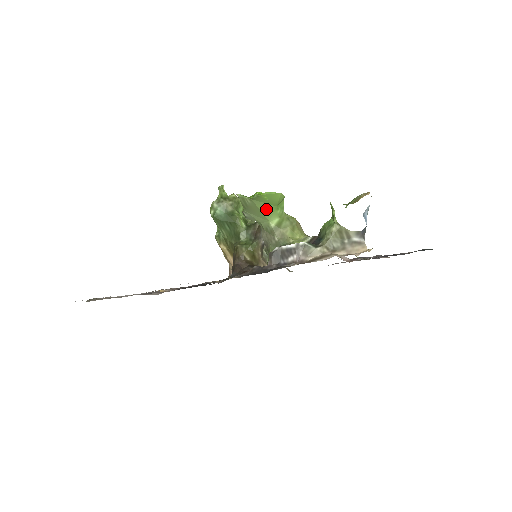
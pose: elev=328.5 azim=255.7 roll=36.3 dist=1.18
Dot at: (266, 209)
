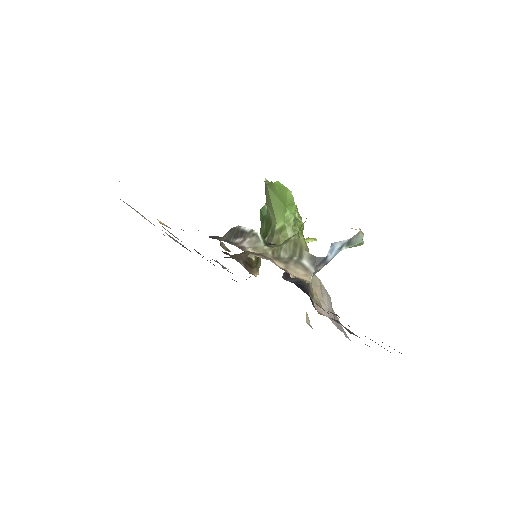
Dot at: (277, 205)
